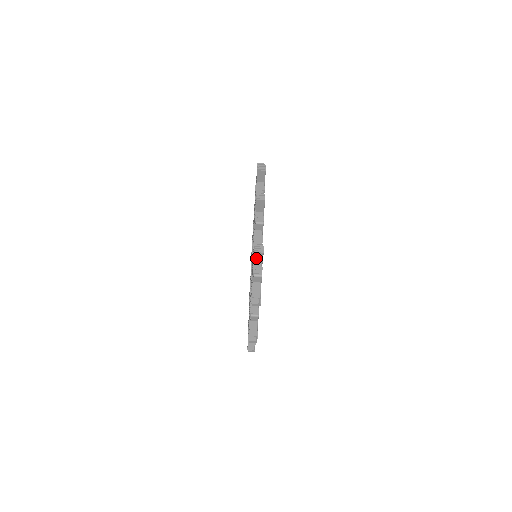
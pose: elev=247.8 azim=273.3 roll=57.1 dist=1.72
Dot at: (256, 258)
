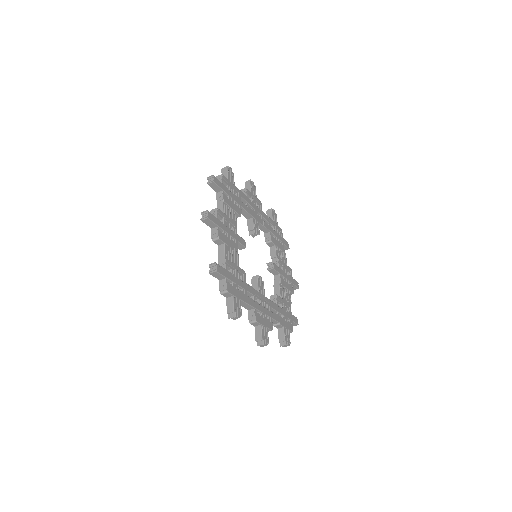
Dot at: (216, 277)
